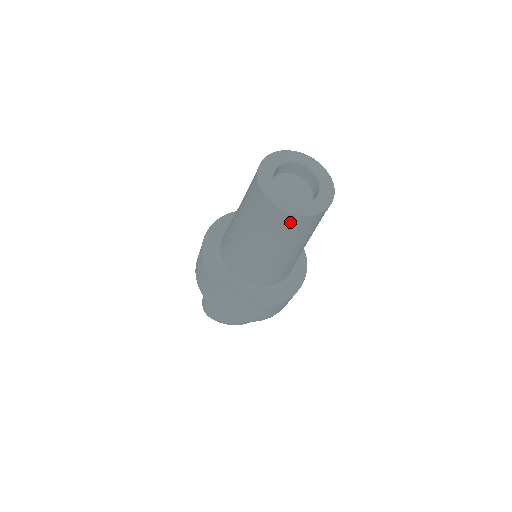
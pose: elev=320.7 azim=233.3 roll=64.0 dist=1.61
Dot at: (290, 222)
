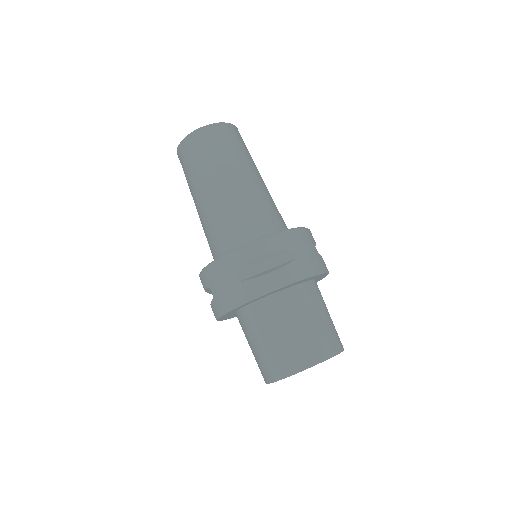
Dot at: (212, 135)
